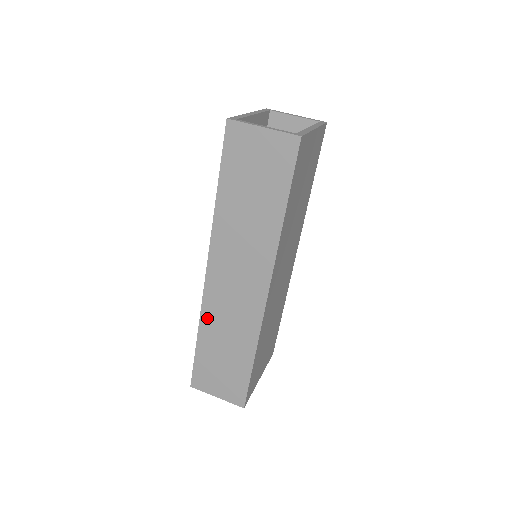
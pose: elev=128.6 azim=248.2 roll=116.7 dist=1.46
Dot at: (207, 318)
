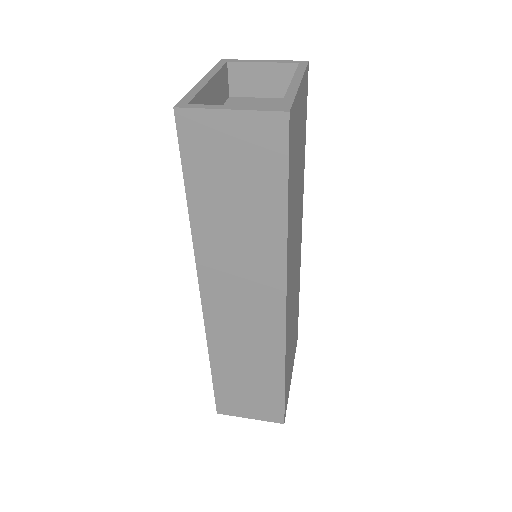
Dot at: (217, 347)
